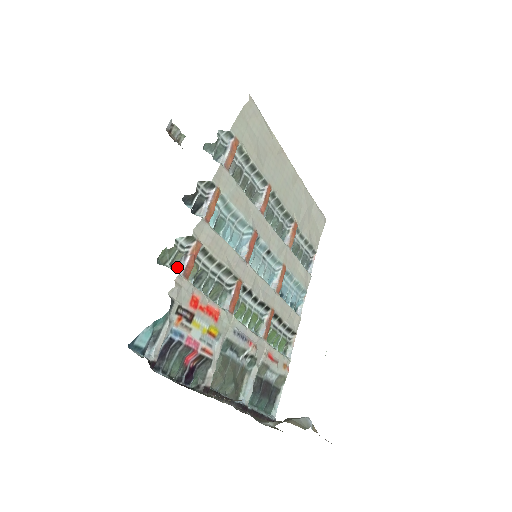
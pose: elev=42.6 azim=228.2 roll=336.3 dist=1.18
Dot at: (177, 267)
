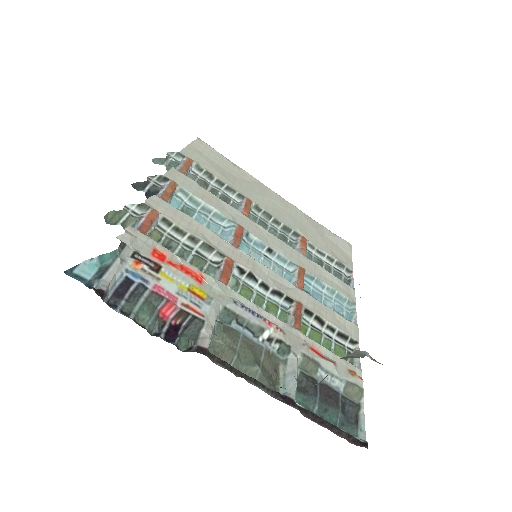
Dot at: occluded
